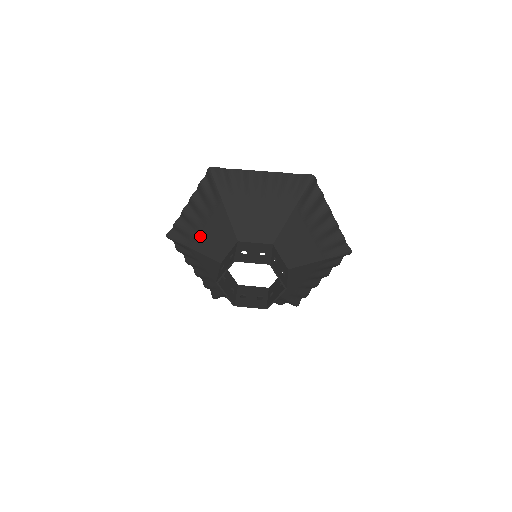
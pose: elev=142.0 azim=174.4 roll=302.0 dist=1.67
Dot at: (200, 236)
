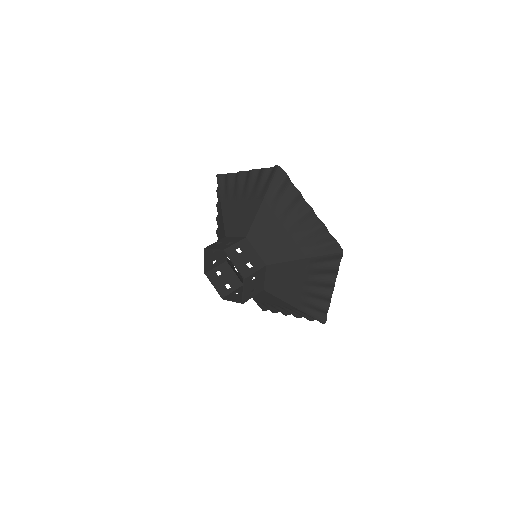
Dot at: (232, 203)
